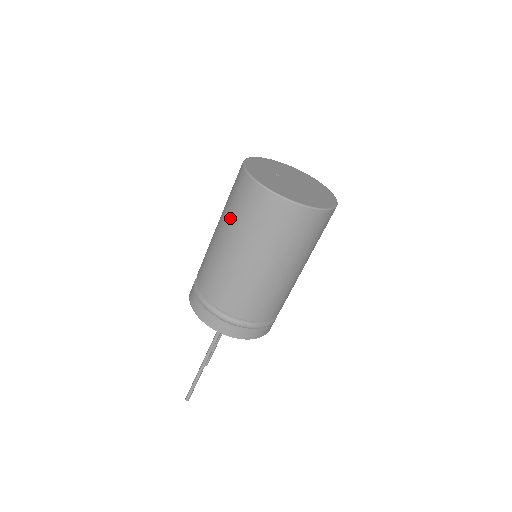
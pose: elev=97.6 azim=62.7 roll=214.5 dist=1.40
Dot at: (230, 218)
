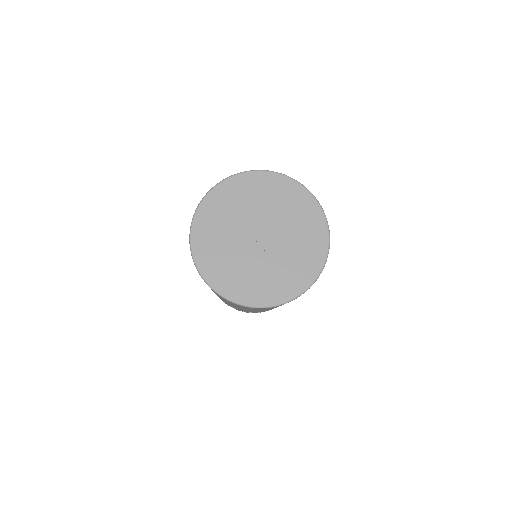
Dot at: occluded
